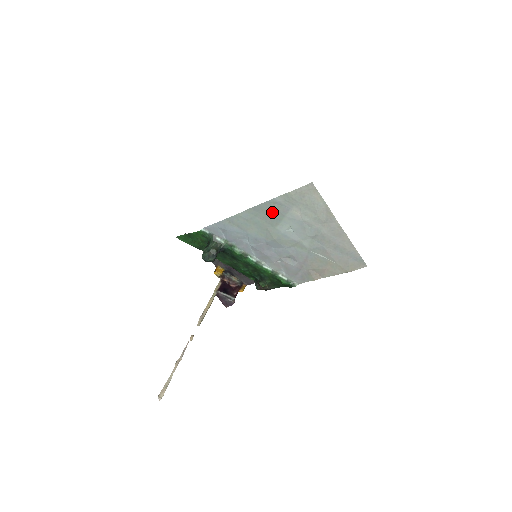
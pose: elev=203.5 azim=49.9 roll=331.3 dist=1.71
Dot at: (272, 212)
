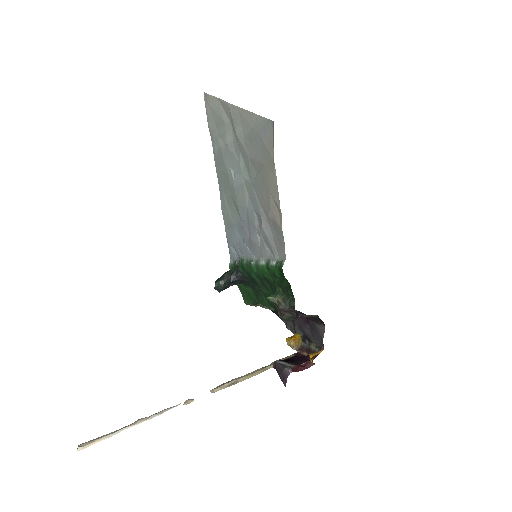
Dot at: (222, 171)
